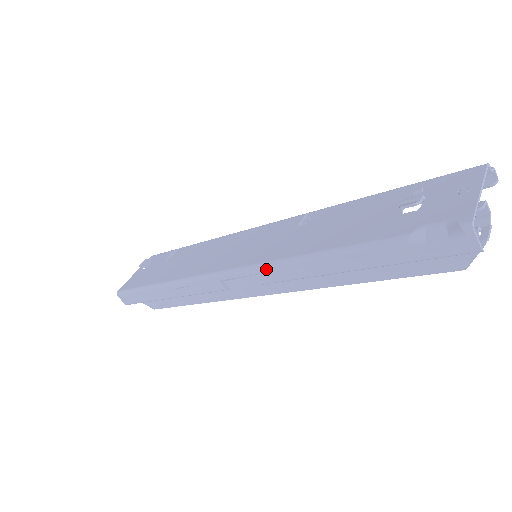
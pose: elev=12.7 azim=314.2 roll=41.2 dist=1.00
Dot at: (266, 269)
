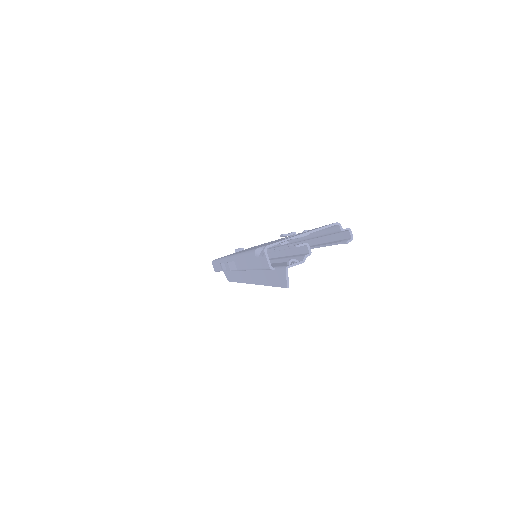
Dot at: (234, 258)
